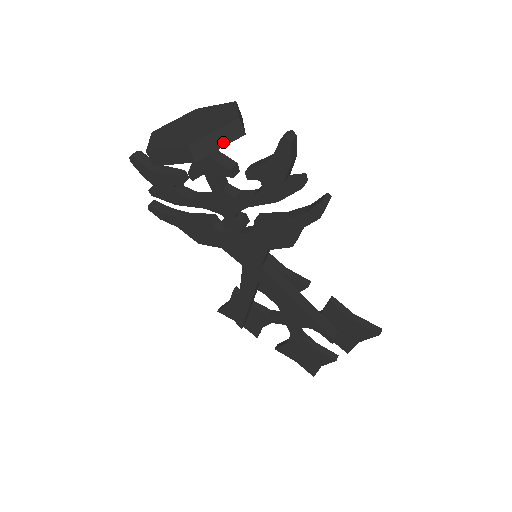
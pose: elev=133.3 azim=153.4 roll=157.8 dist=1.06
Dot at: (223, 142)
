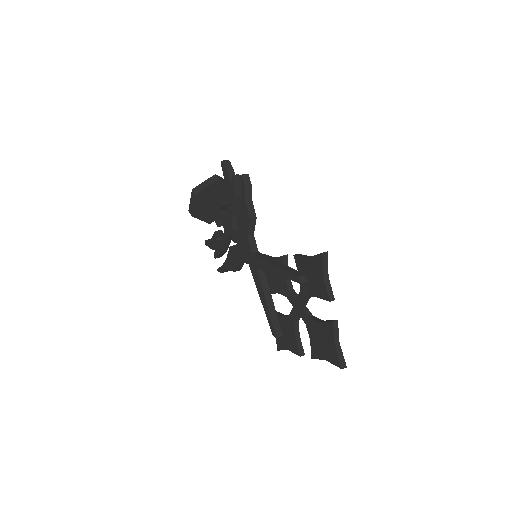
Dot at: (208, 184)
